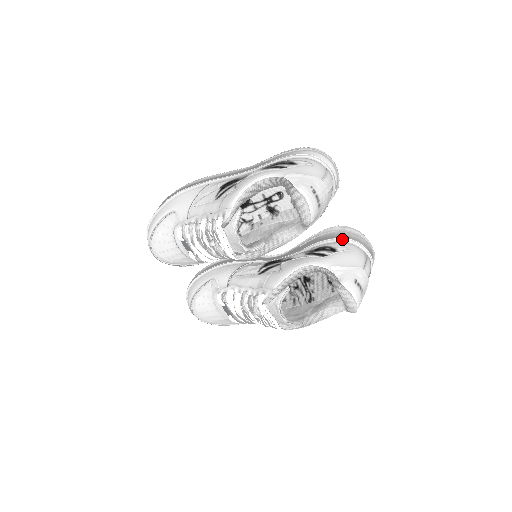
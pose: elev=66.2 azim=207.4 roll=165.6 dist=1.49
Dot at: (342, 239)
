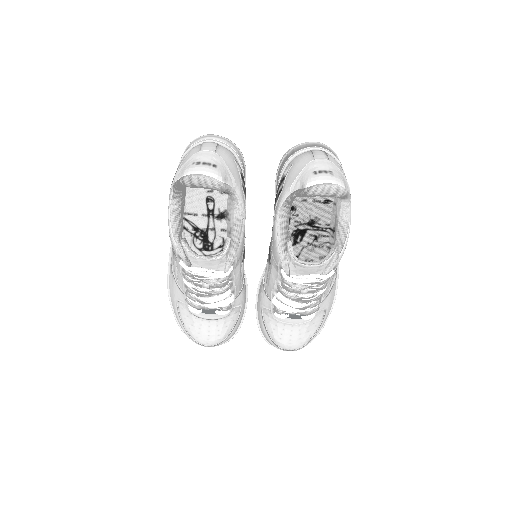
Dot at: (284, 166)
